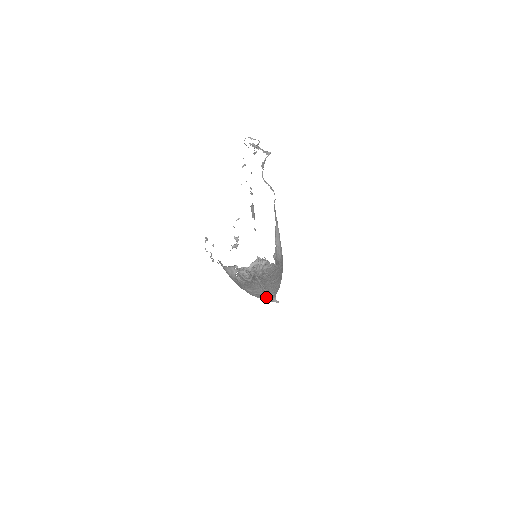
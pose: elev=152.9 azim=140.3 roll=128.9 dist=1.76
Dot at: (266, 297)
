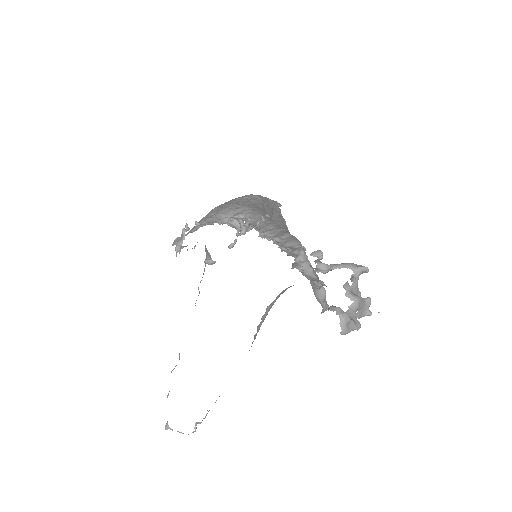
Dot at: occluded
